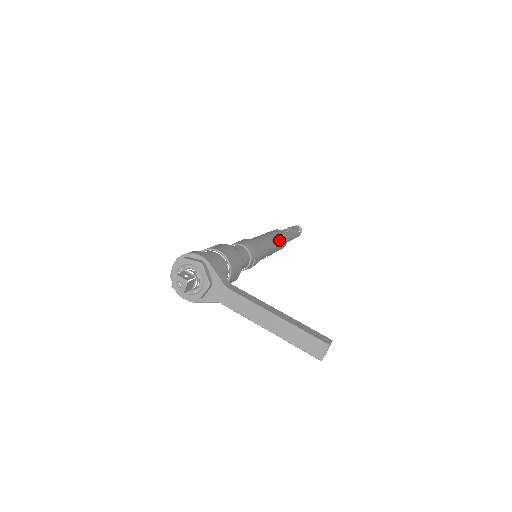
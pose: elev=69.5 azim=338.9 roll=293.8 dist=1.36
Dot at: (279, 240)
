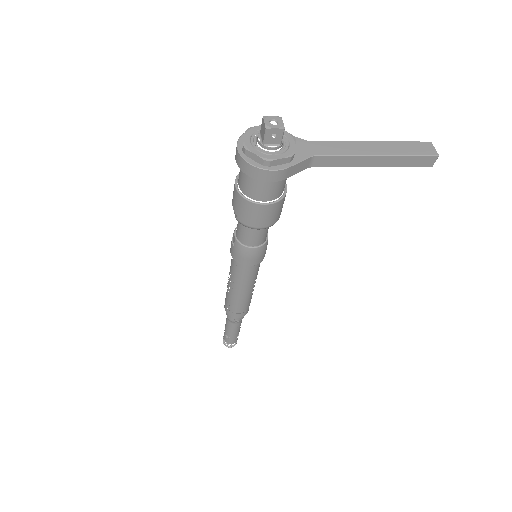
Dot at: occluded
